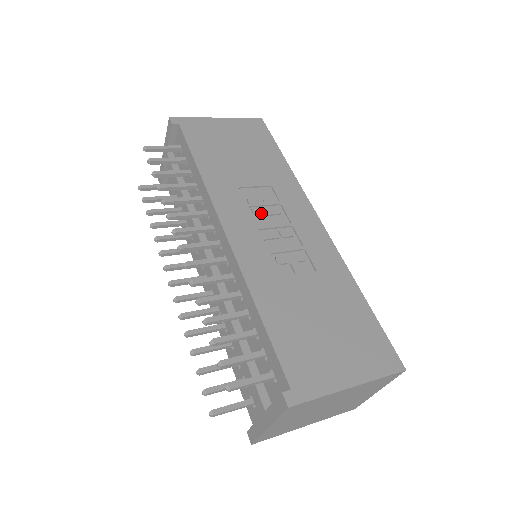
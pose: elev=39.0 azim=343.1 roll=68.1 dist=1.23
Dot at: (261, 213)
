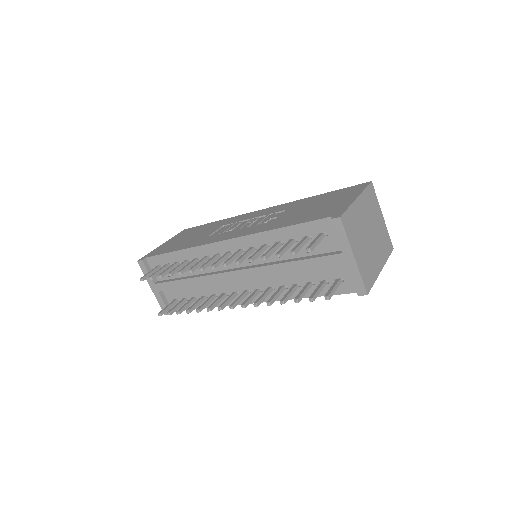
Dot at: (232, 228)
